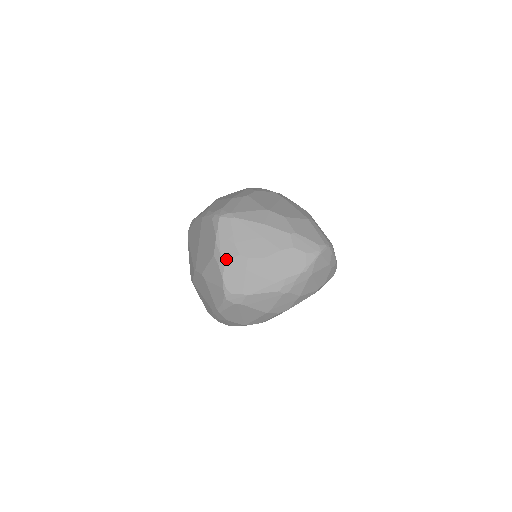
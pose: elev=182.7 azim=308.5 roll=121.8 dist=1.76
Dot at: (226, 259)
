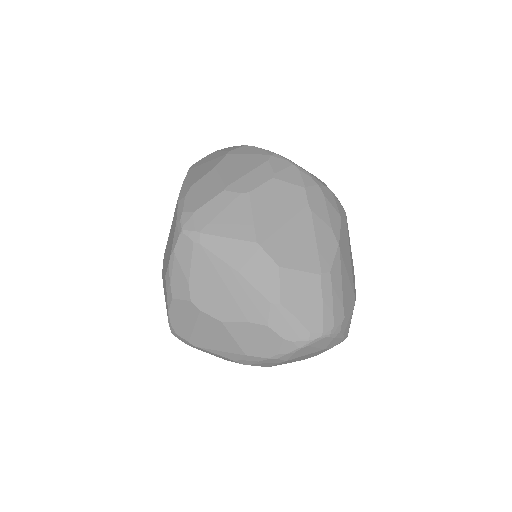
Dot at: (174, 295)
